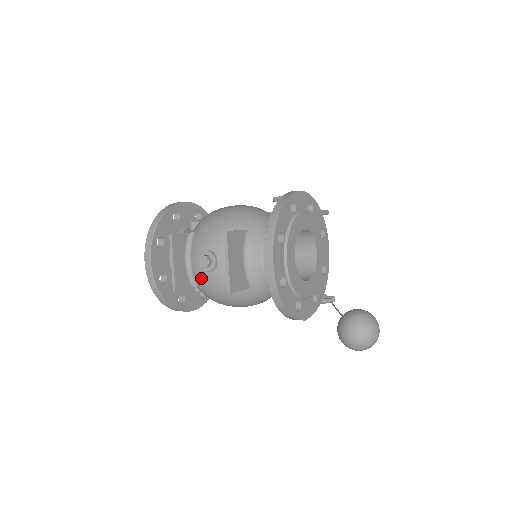
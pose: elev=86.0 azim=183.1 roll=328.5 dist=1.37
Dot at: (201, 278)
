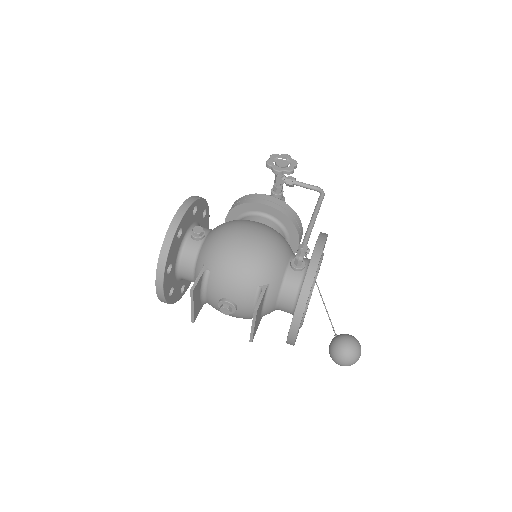
Dot at: (216, 308)
